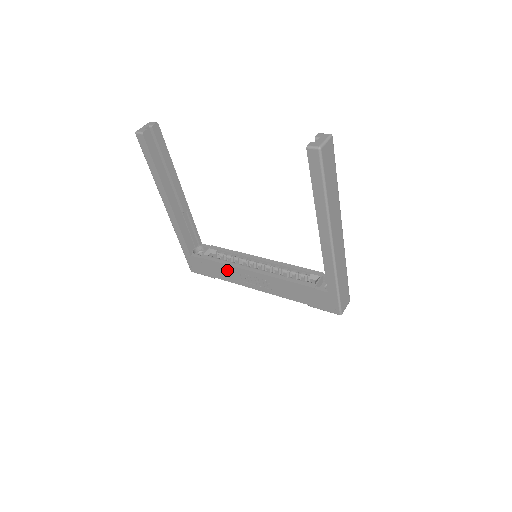
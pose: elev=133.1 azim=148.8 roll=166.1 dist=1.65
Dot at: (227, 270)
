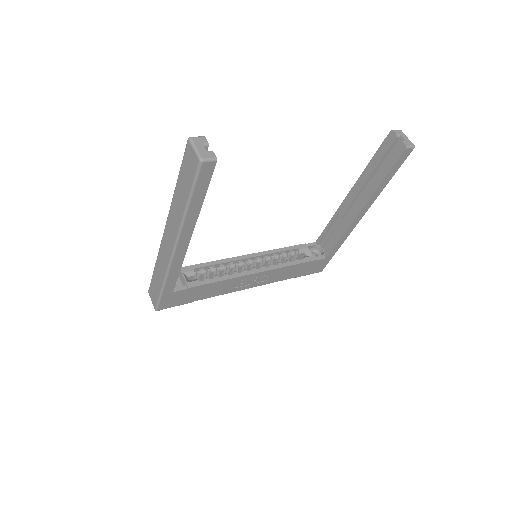
Dot at: (222, 285)
